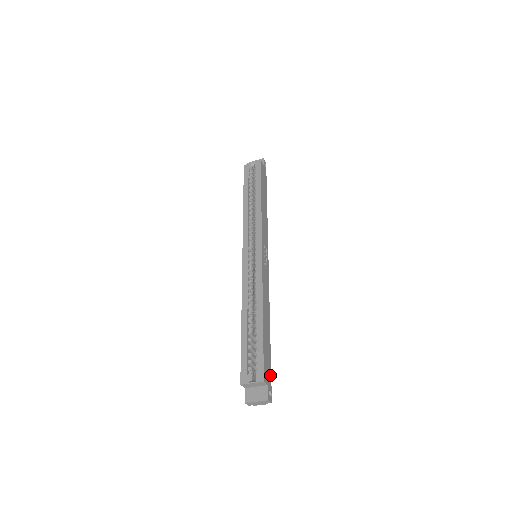
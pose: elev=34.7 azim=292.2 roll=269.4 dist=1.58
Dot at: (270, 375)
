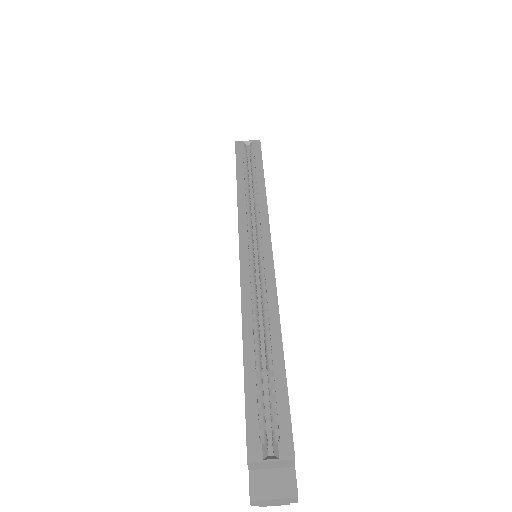
Dot at: occluded
